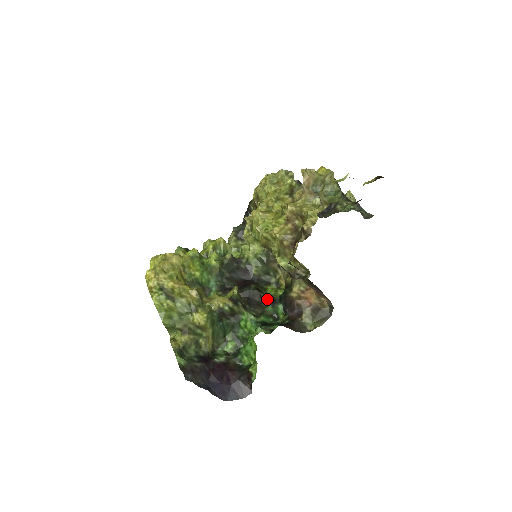
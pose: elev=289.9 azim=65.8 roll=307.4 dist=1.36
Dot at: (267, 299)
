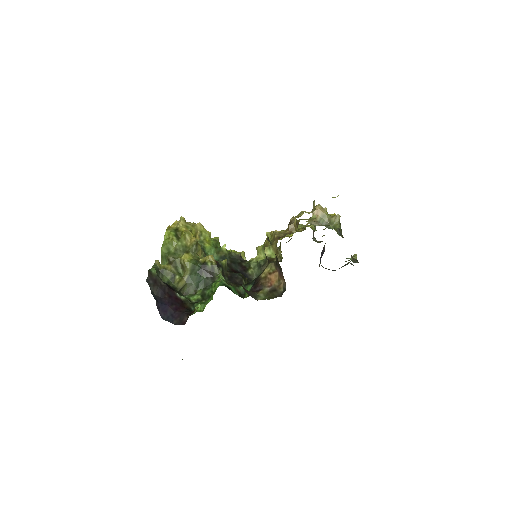
Dot at: occluded
